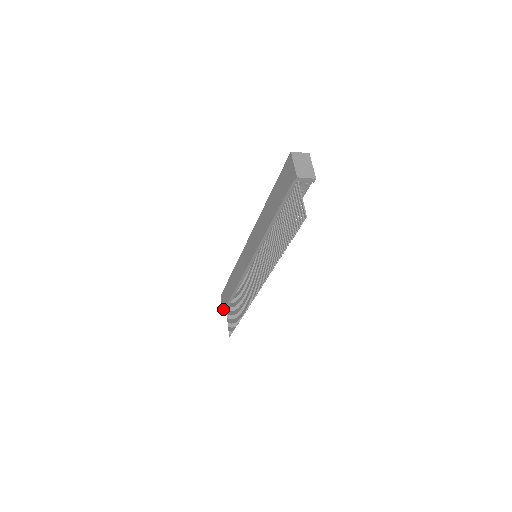
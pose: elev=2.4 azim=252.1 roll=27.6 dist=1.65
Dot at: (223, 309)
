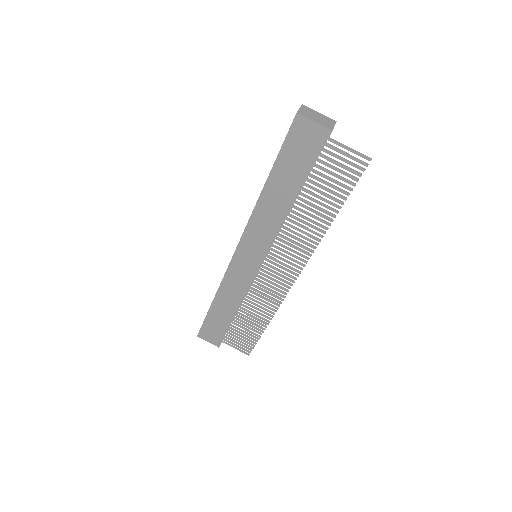
Dot at: (216, 343)
